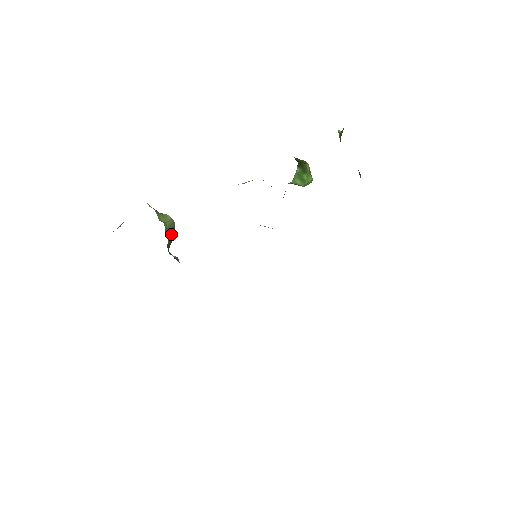
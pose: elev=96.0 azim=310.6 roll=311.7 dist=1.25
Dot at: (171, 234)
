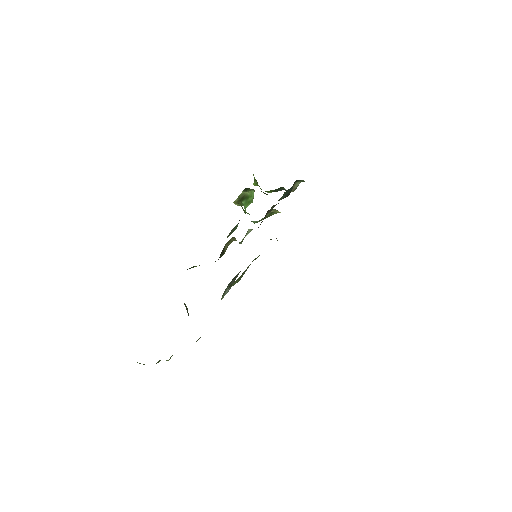
Dot at: (184, 303)
